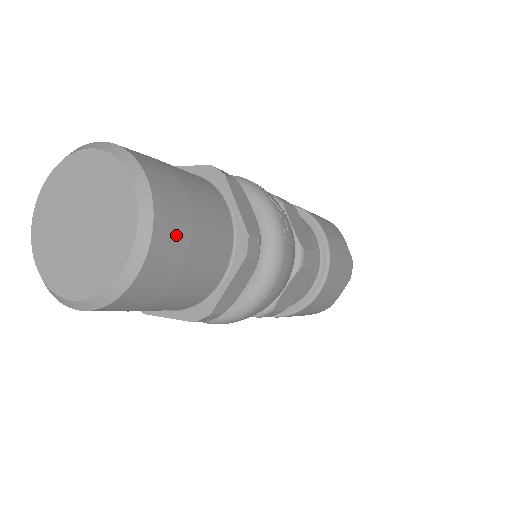
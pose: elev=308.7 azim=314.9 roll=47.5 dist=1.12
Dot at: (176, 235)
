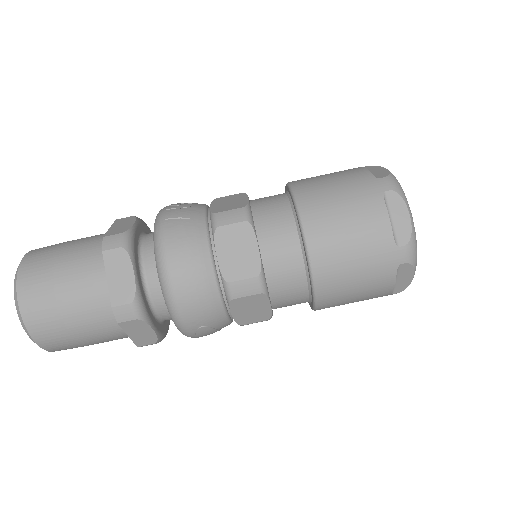
Dot at: (39, 268)
